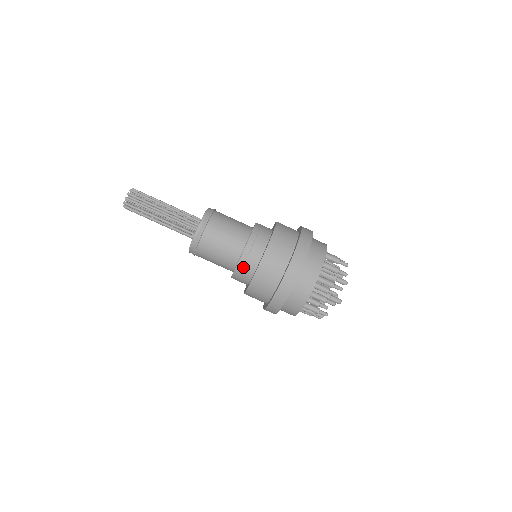
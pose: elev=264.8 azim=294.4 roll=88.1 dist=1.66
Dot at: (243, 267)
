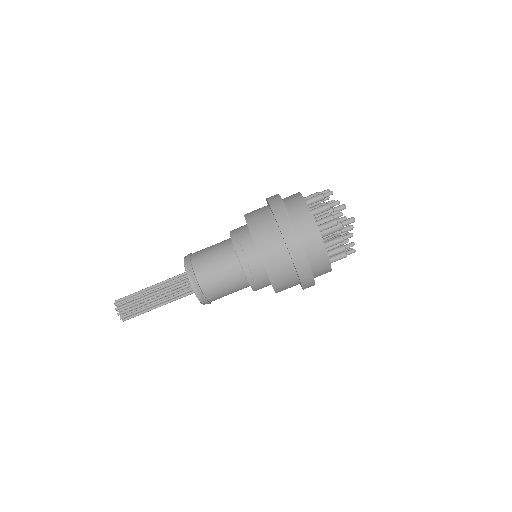
Dot at: (247, 263)
